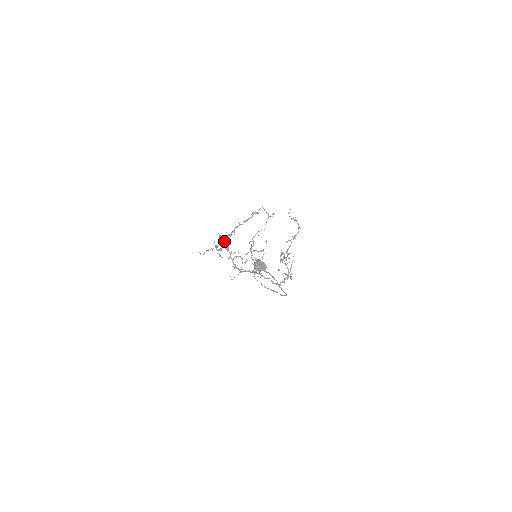
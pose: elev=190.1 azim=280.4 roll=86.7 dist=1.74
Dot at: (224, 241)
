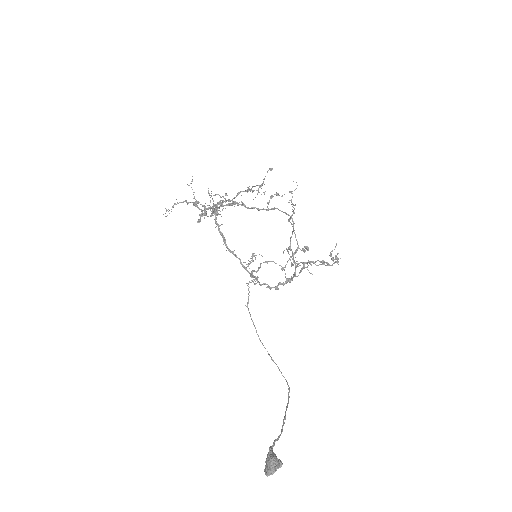
Dot at: (210, 216)
